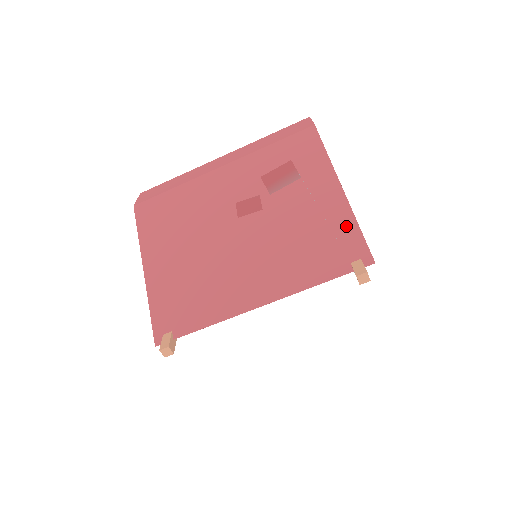
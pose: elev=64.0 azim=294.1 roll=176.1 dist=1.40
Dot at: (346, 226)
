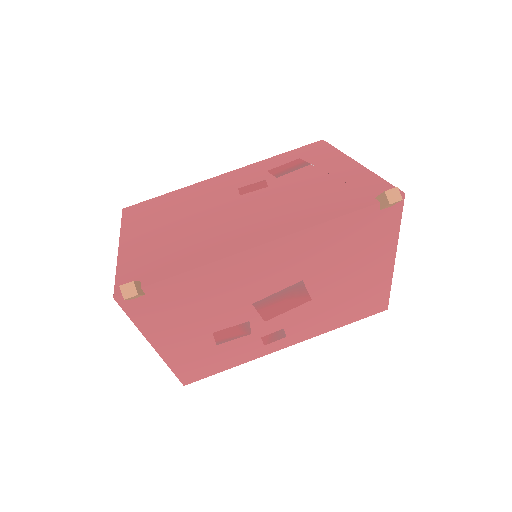
Dot at: (365, 179)
